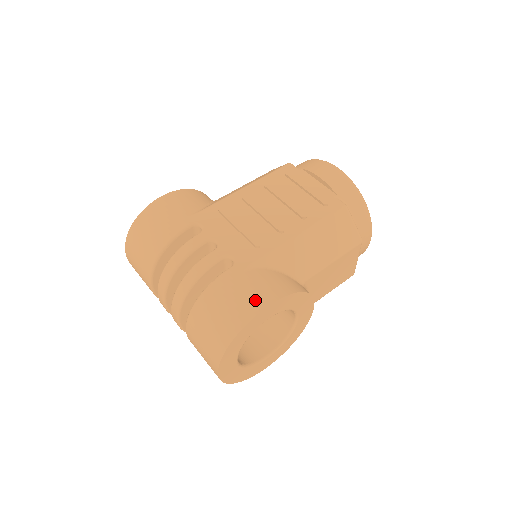
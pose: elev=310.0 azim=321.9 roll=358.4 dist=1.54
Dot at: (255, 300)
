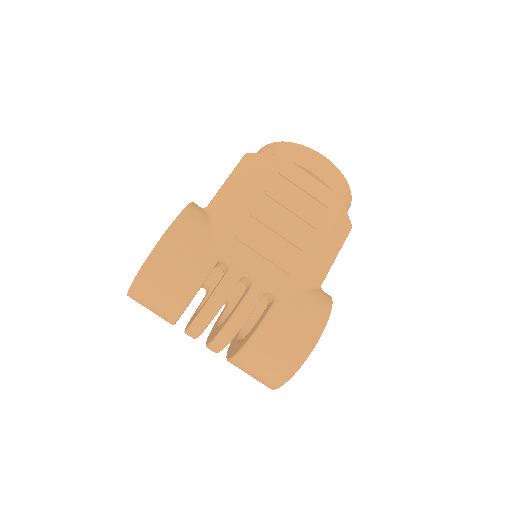
Dot at: (309, 332)
